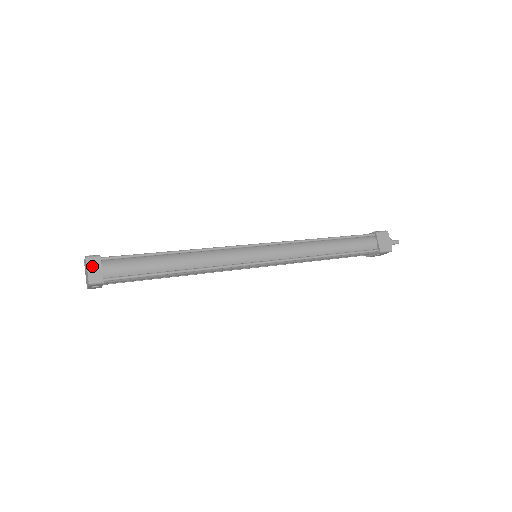
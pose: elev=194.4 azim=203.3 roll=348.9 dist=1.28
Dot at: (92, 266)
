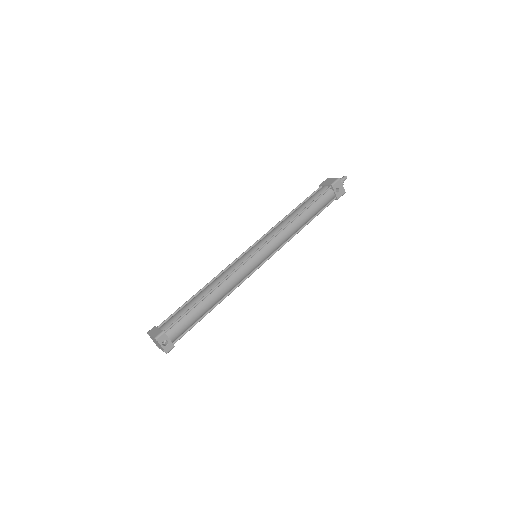
Dot at: (152, 332)
